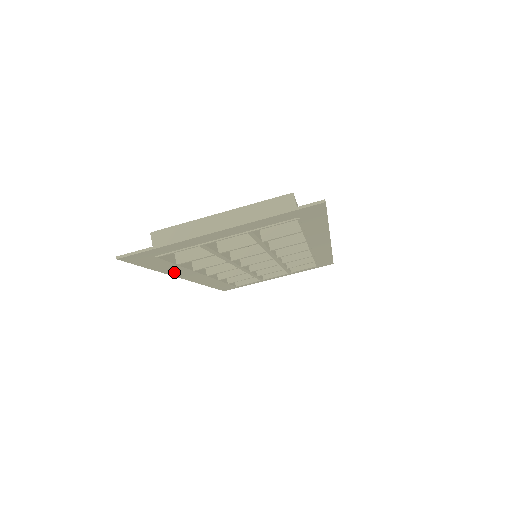
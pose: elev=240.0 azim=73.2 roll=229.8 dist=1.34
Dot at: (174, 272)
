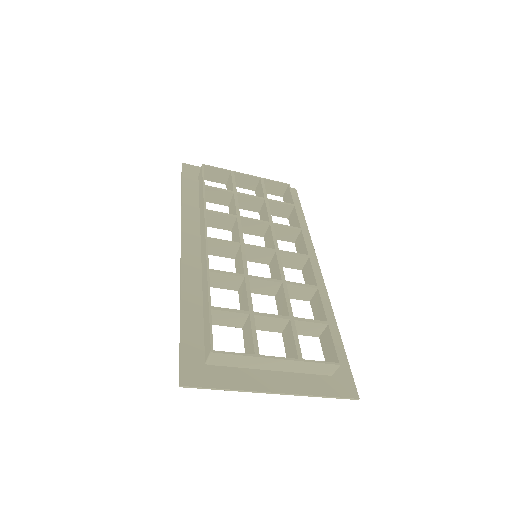
Dot at: (188, 291)
